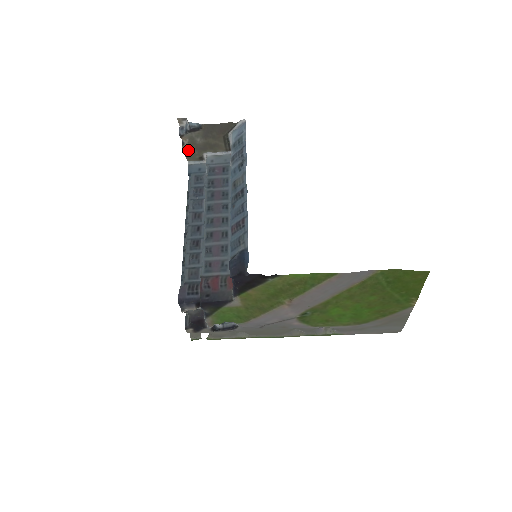
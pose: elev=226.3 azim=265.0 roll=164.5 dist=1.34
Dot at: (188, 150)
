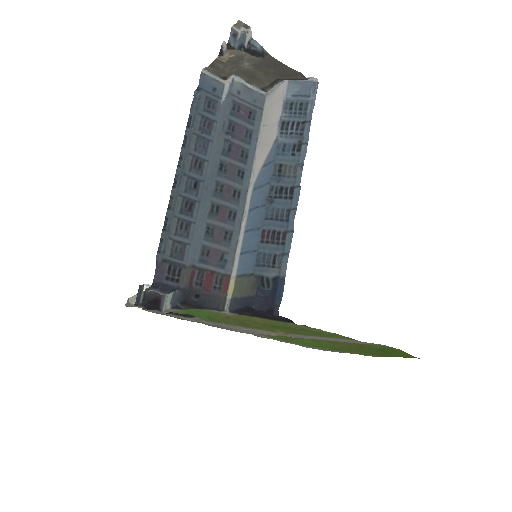
Dot at: (220, 63)
